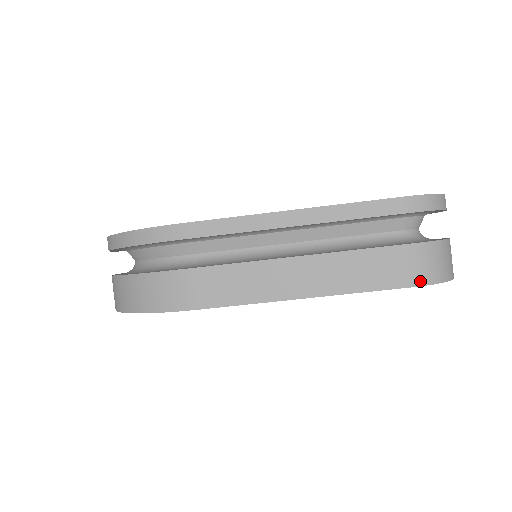
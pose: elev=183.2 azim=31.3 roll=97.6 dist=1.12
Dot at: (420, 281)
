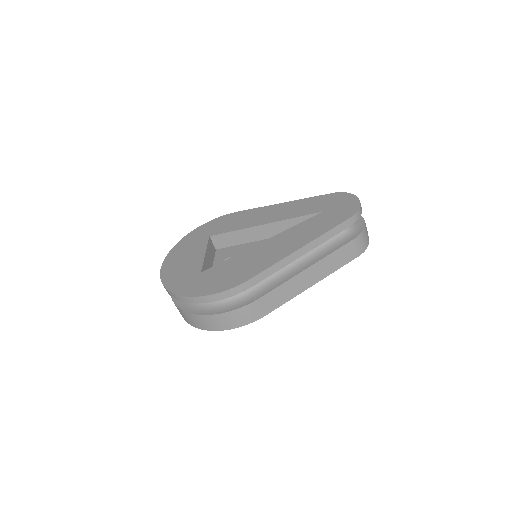
Dot at: (361, 252)
